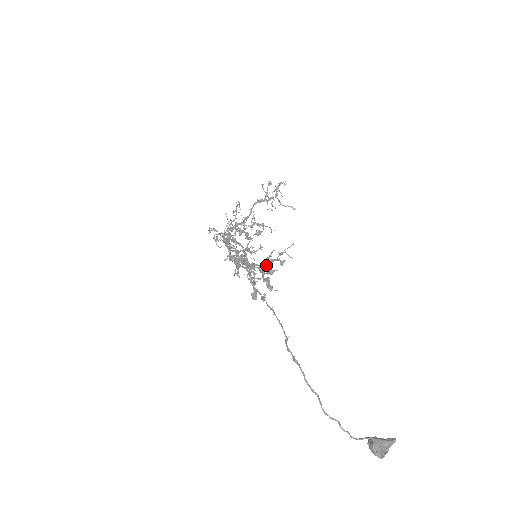
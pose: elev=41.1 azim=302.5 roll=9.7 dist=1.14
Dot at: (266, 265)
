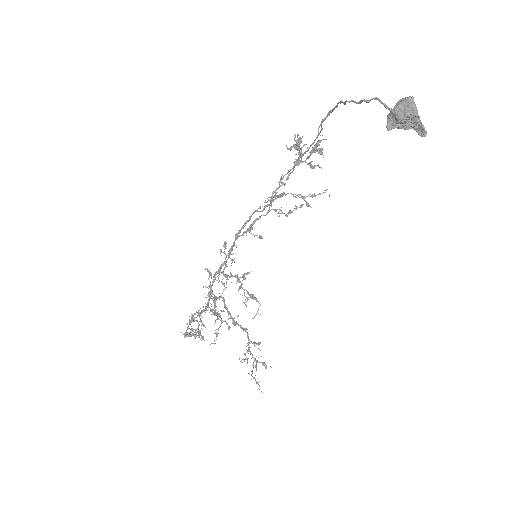
Dot at: (319, 149)
